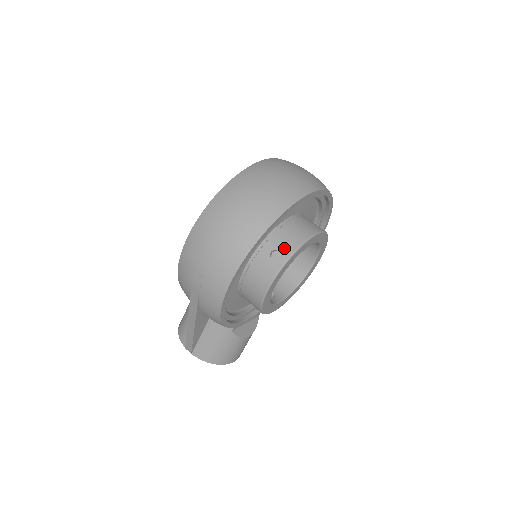
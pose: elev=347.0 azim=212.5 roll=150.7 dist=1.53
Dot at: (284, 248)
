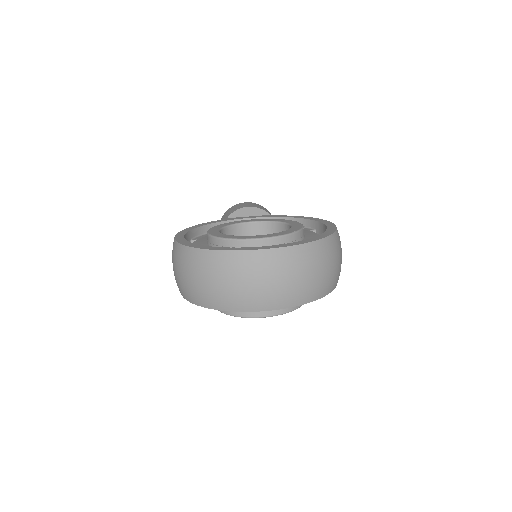
Dot at: occluded
